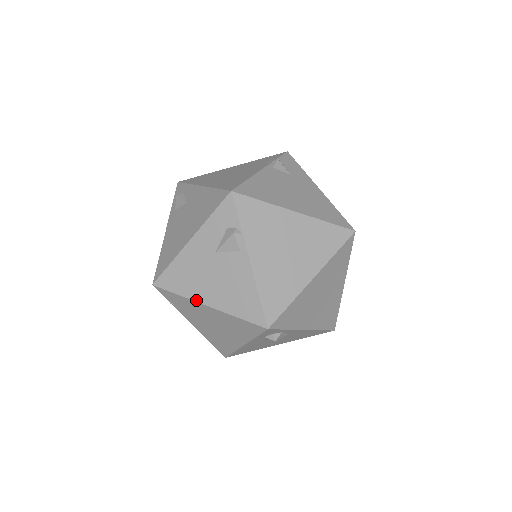
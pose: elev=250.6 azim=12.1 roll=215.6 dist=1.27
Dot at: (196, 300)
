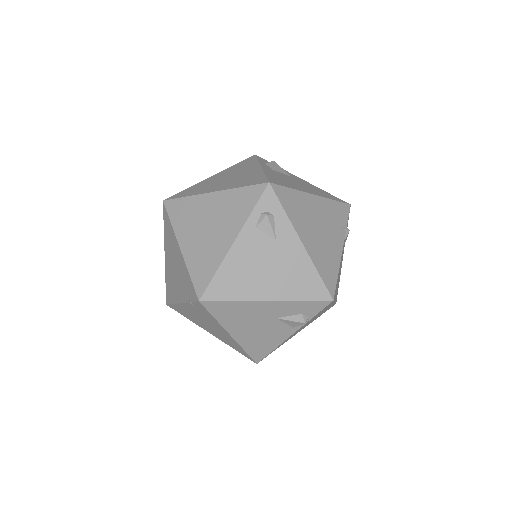
Dot at: (226, 329)
